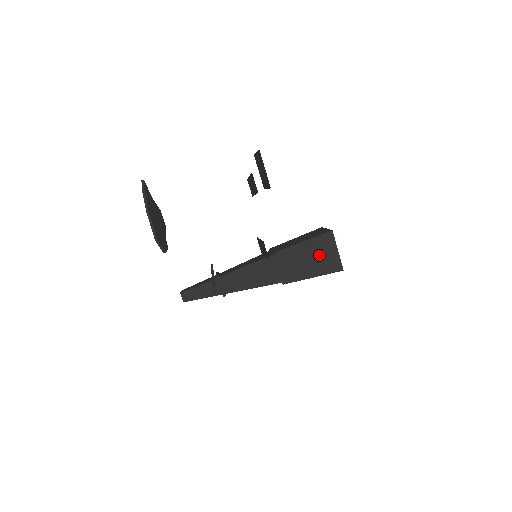
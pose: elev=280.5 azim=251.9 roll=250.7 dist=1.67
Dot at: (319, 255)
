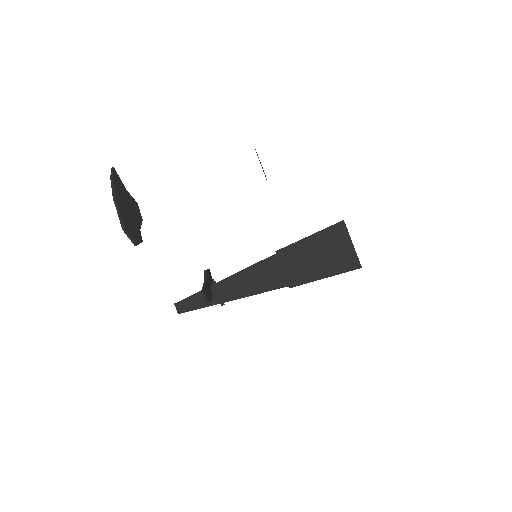
Dot at: (330, 250)
